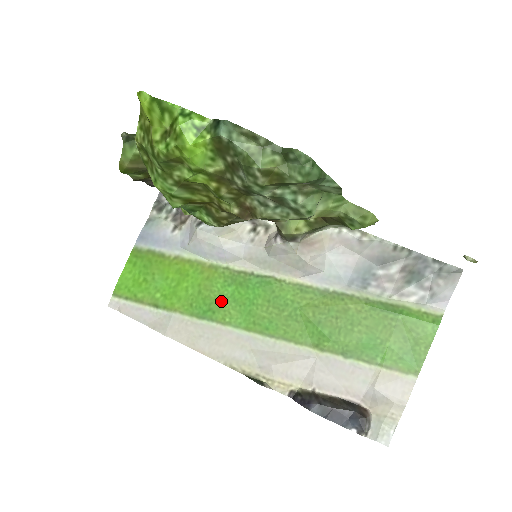
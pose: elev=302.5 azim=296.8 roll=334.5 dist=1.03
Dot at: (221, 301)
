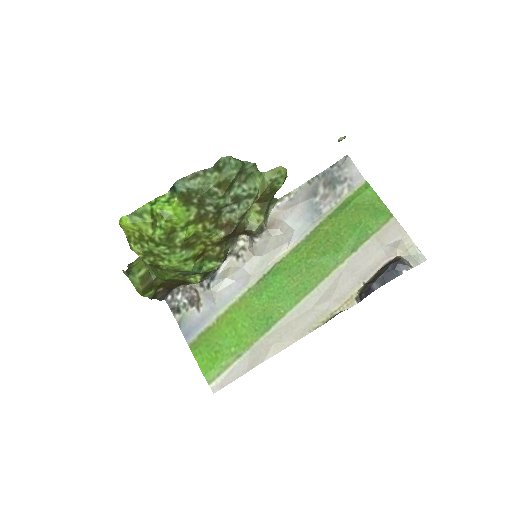
Dot at: (267, 308)
